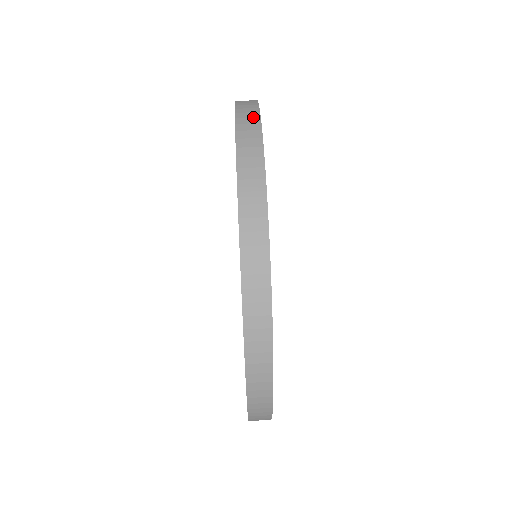
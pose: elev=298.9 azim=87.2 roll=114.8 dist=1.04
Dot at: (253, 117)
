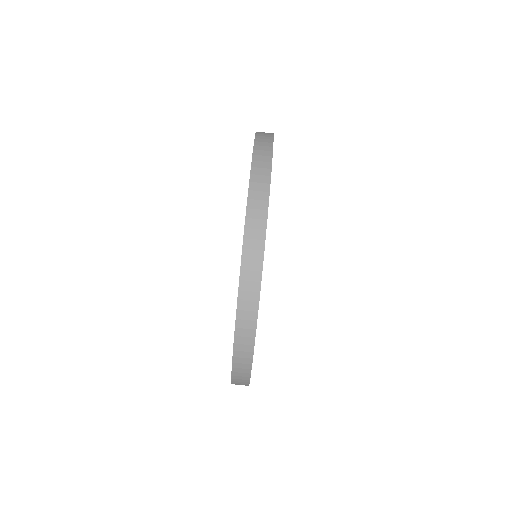
Dot at: (263, 200)
